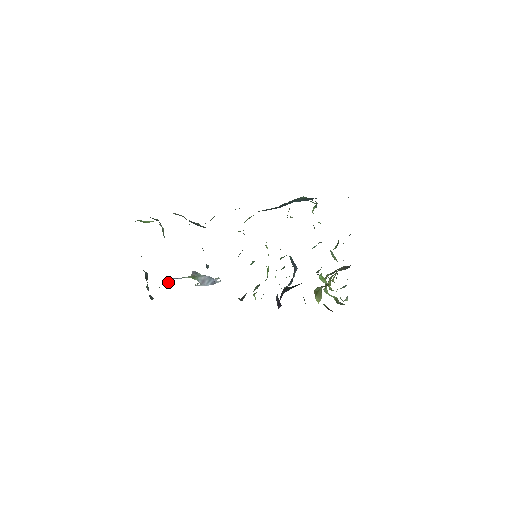
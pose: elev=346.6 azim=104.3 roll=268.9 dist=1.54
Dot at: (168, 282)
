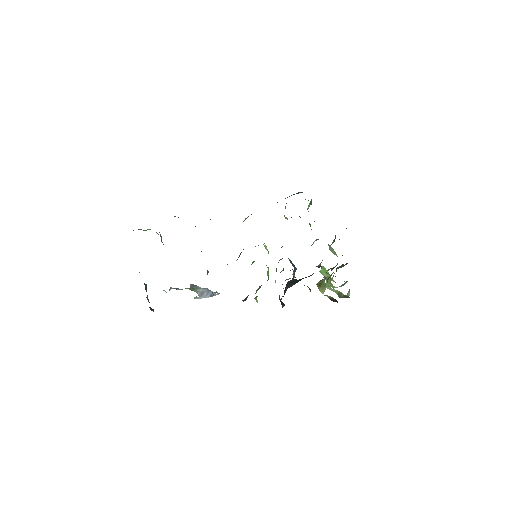
Dot at: occluded
